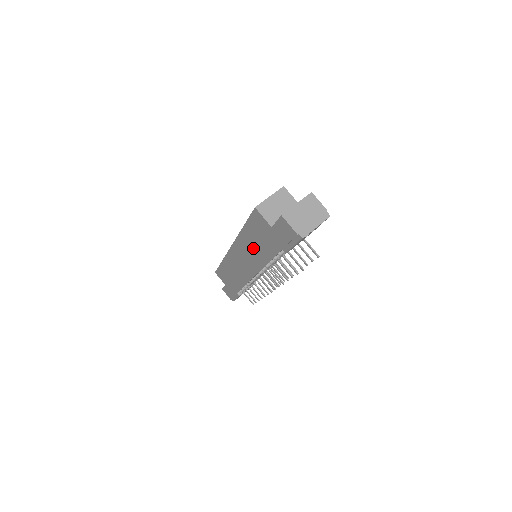
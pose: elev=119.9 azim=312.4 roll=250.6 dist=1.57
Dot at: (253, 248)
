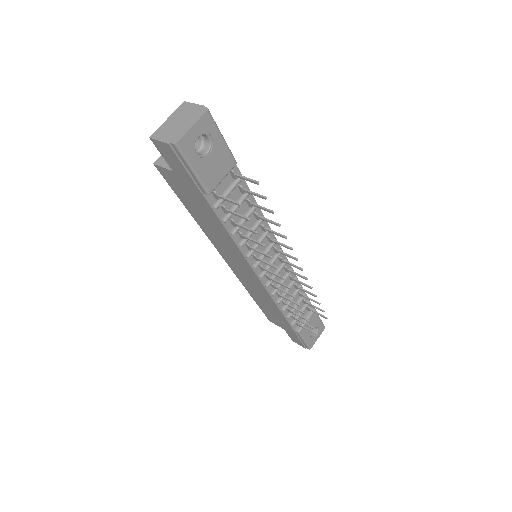
Dot at: (214, 231)
